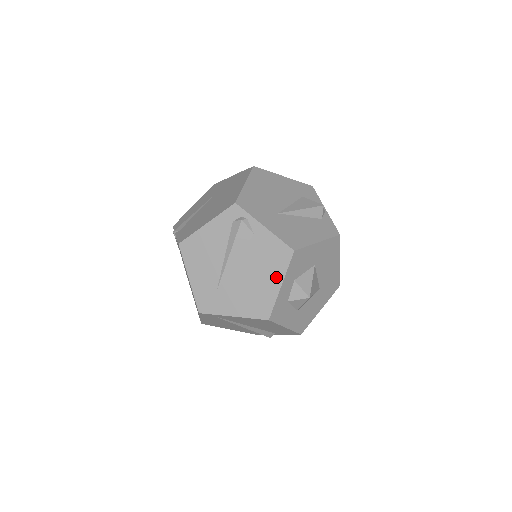
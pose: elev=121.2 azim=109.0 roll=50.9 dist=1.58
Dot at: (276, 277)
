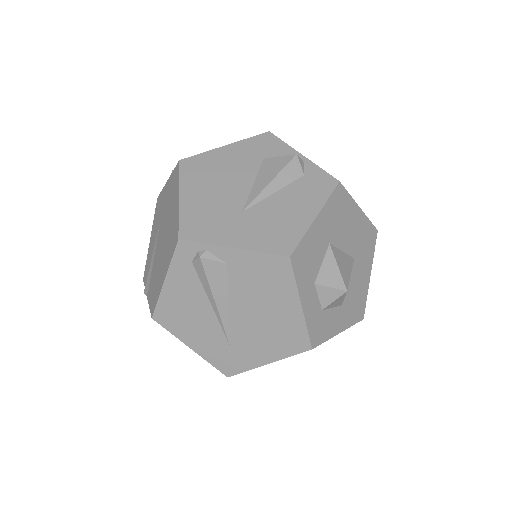
Dot at: (288, 299)
